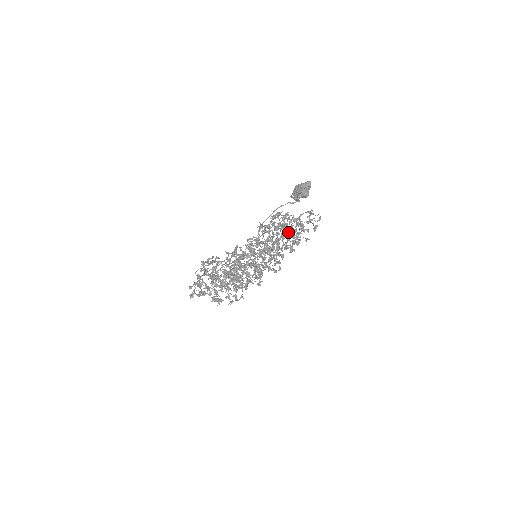
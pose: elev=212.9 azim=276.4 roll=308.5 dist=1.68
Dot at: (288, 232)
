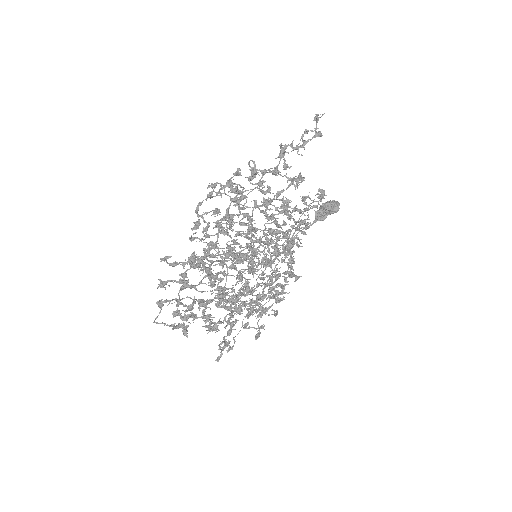
Dot at: occluded
